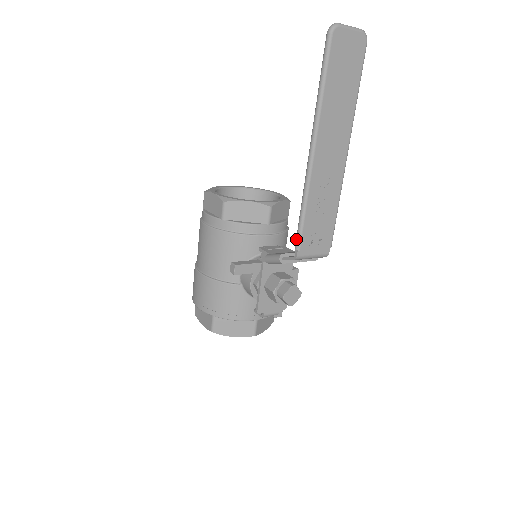
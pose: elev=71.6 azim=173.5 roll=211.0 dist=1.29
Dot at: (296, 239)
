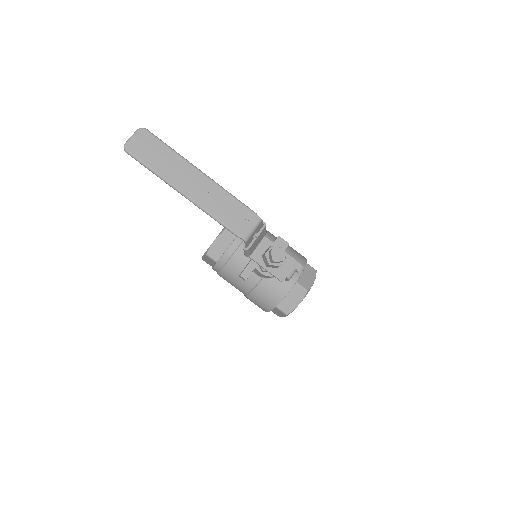
Dot at: occluded
